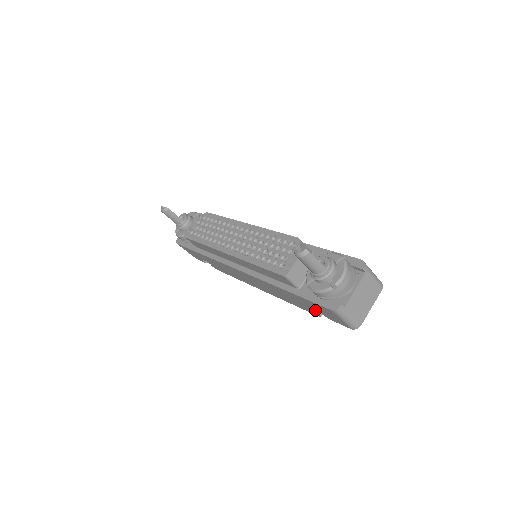
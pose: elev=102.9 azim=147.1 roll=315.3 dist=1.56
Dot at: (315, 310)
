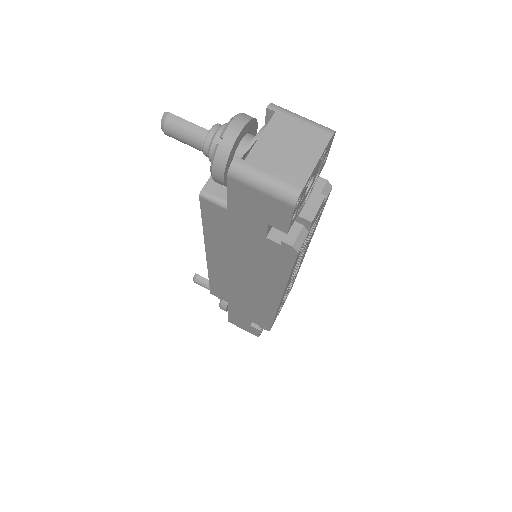
Dot at: (281, 242)
